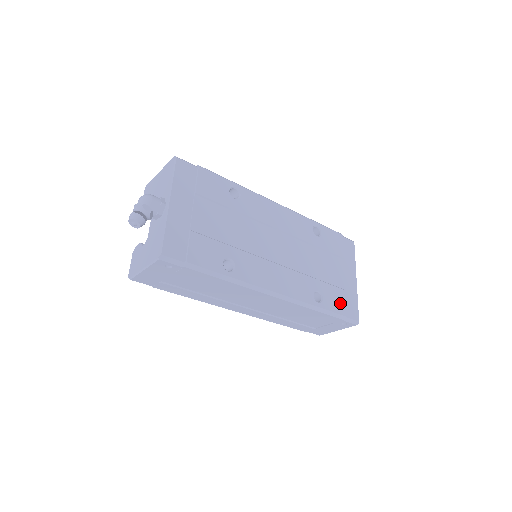
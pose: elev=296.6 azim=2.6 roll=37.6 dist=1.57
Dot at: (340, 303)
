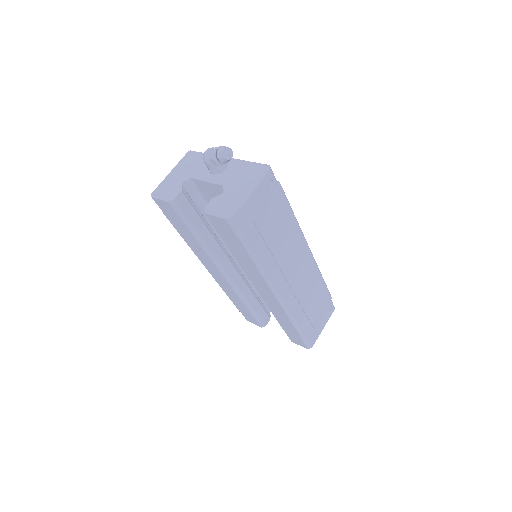
Dot at: occluded
